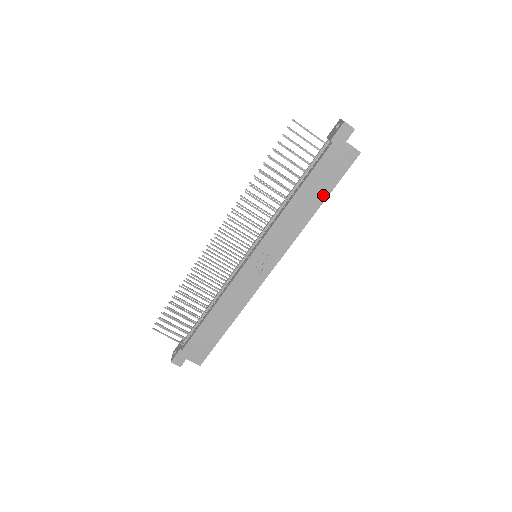
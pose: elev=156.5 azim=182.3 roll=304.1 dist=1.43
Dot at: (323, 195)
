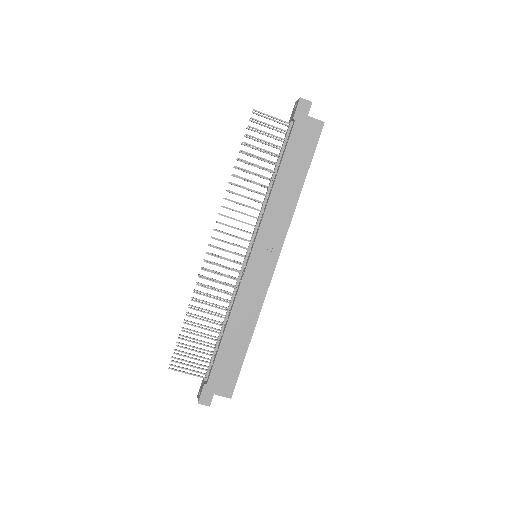
Dot at: (303, 172)
